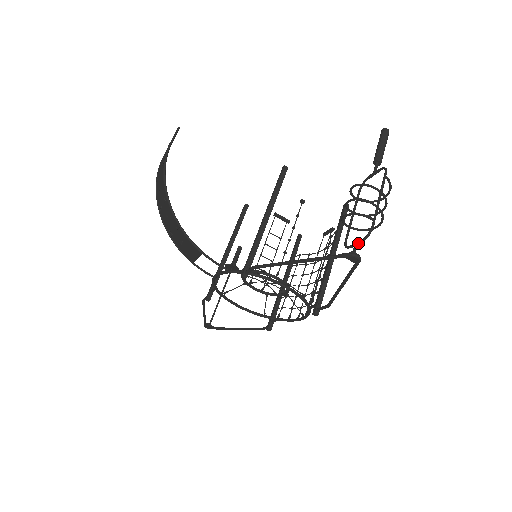
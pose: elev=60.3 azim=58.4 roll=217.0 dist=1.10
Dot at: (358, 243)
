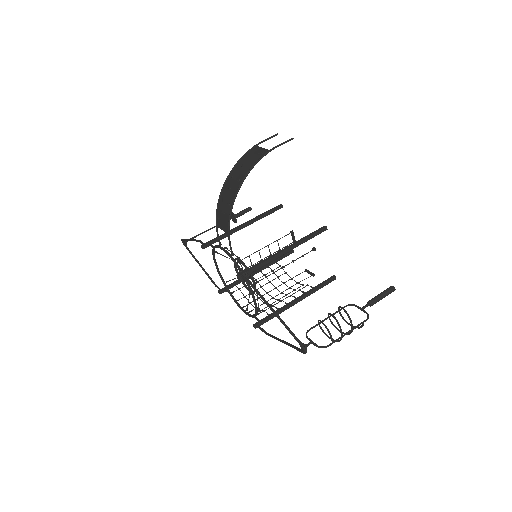
Dot at: (313, 344)
